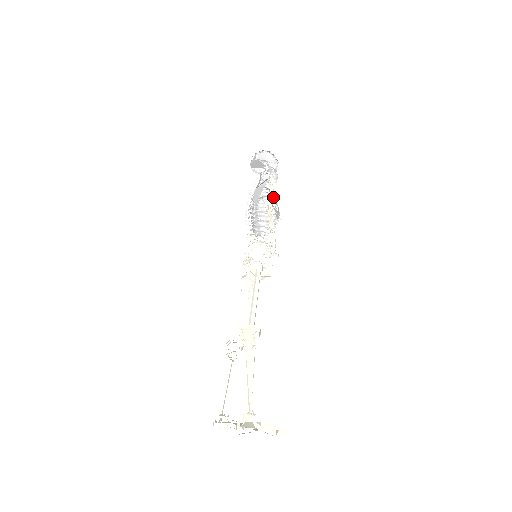
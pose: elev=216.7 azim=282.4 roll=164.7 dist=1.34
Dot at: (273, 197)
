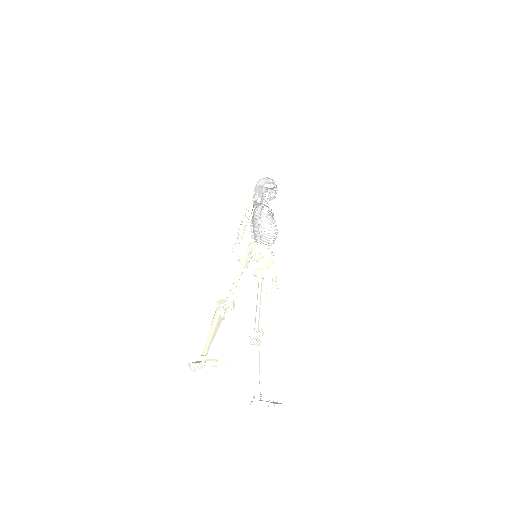
Dot at: (270, 209)
